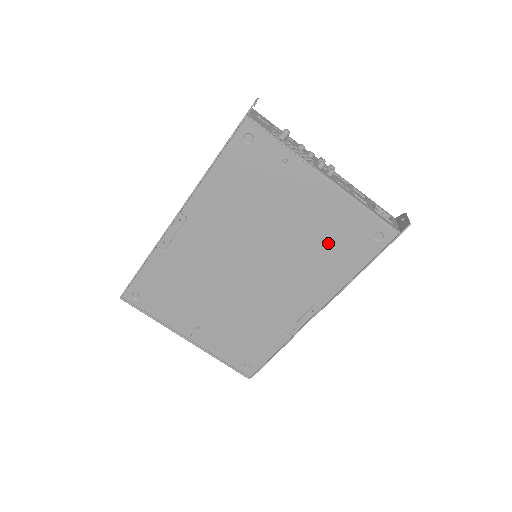
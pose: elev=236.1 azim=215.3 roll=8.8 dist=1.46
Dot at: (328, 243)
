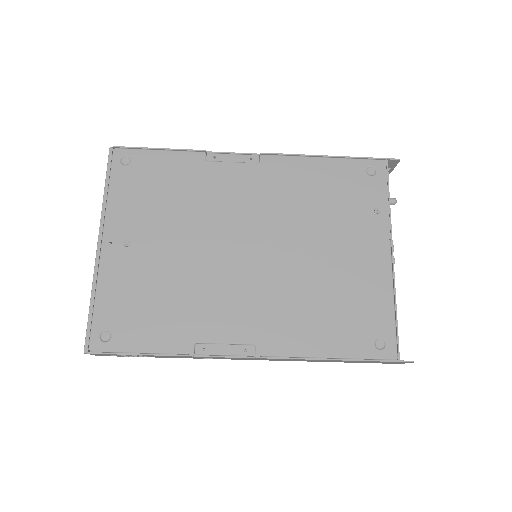
Dot at: (336, 302)
